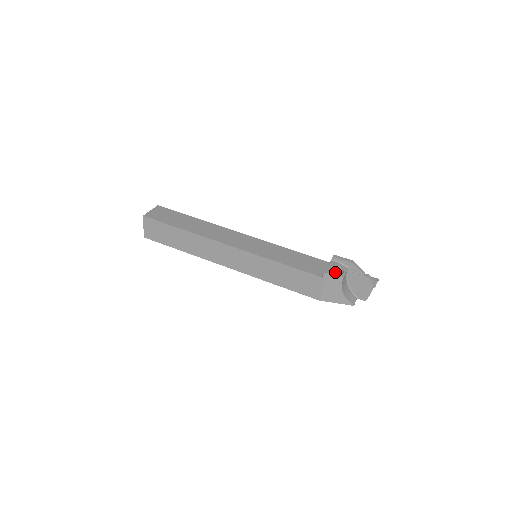
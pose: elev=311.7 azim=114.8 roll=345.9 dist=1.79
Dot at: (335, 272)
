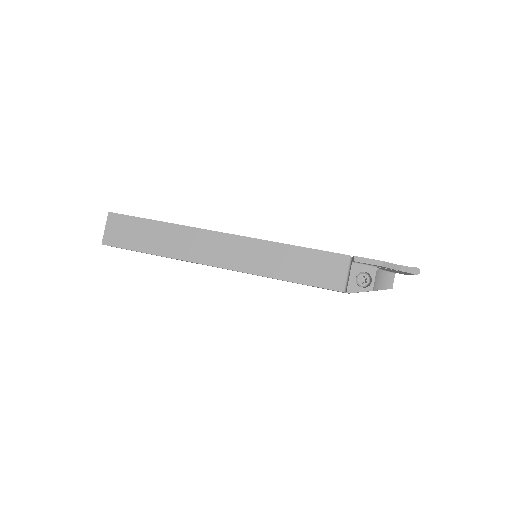
Dot at: (360, 287)
